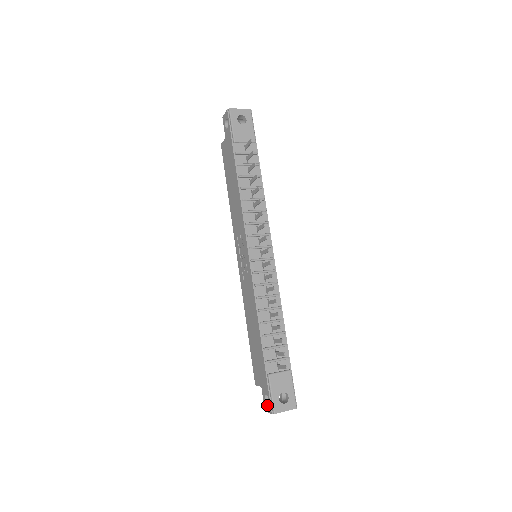
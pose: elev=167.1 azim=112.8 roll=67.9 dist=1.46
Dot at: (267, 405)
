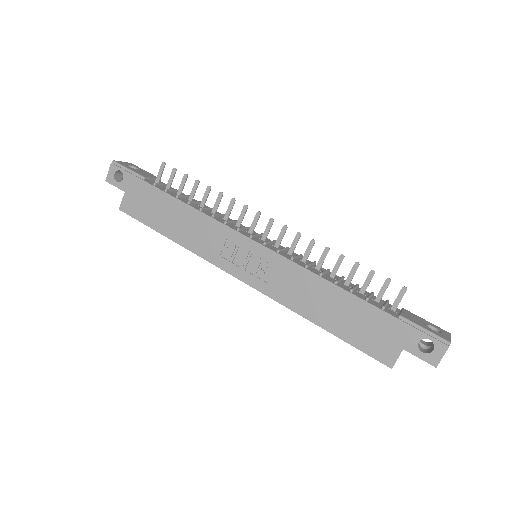
Dot at: (433, 351)
